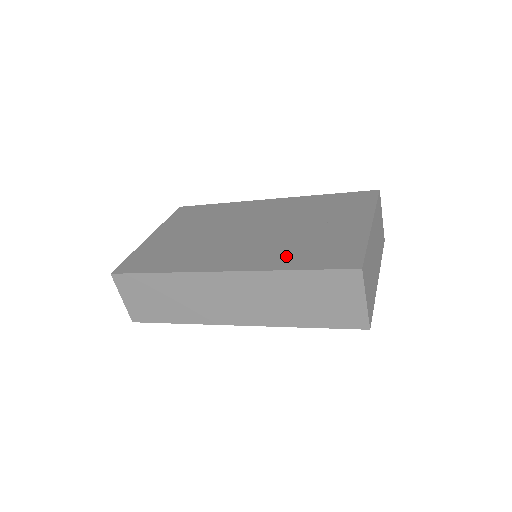
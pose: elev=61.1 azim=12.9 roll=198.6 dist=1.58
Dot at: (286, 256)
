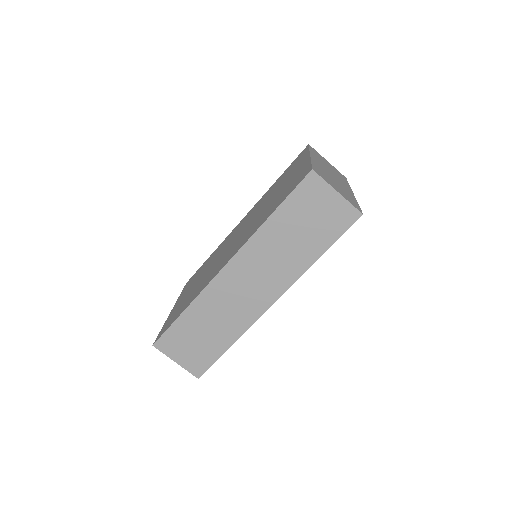
Dot at: (262, 218)
